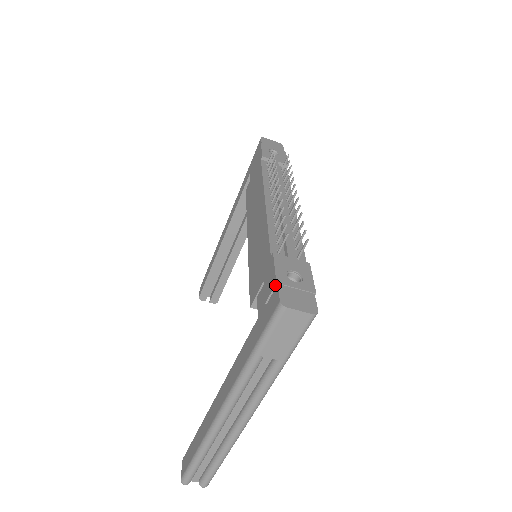
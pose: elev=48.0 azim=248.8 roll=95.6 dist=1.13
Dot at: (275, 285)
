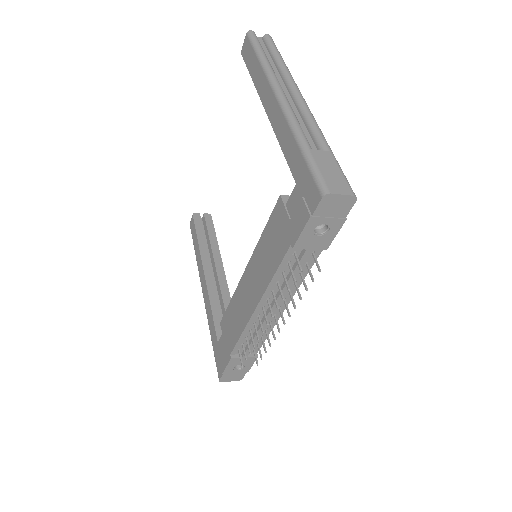
Dot at: (222, 372)
